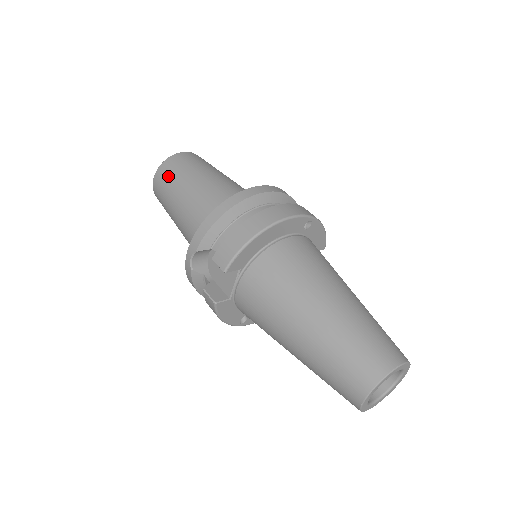
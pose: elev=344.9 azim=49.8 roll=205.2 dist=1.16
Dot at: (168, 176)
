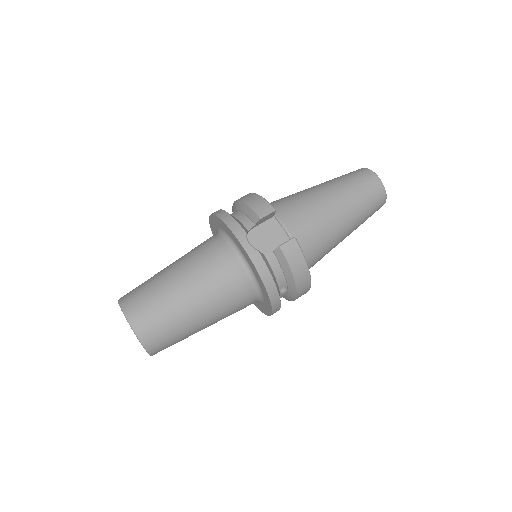
Dot at: (142, 295)
